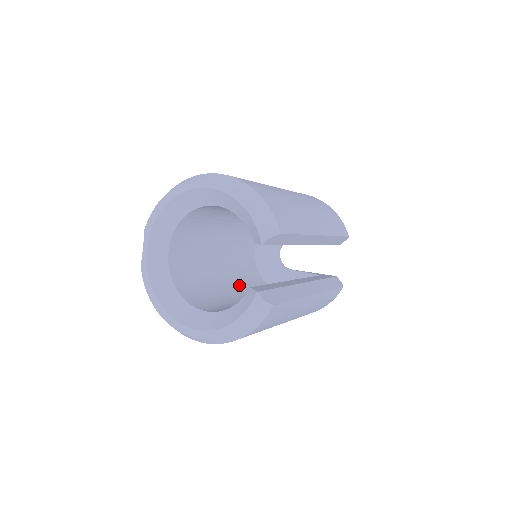
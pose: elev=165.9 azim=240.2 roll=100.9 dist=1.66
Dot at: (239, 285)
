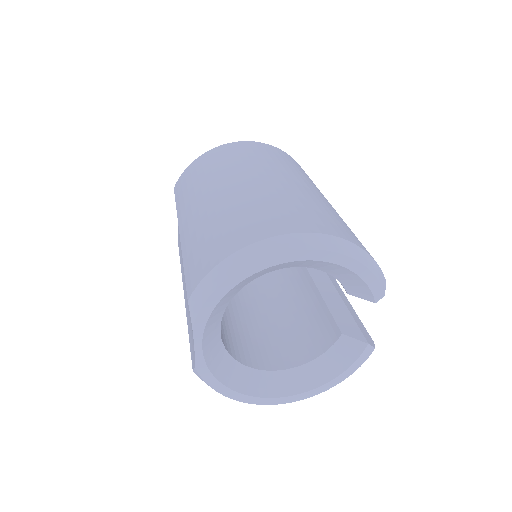
Dot at: occluded
